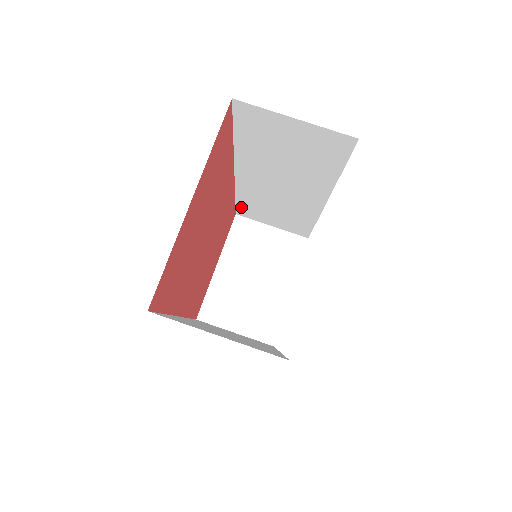
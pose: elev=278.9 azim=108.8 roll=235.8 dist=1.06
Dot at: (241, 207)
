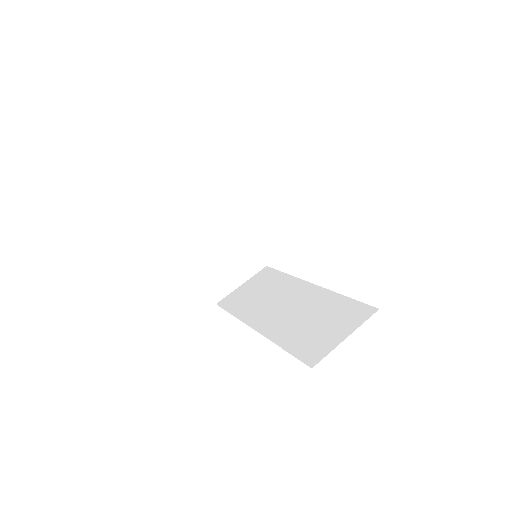
Dot at: occluded
